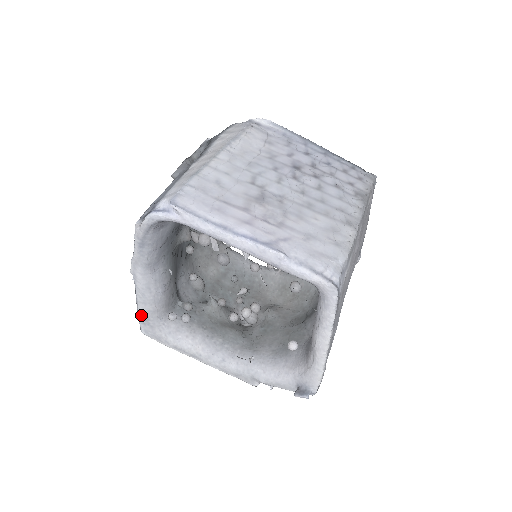
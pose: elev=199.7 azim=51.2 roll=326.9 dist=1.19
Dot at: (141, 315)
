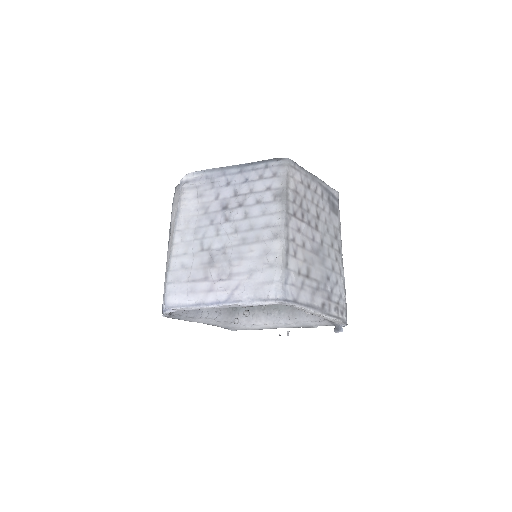
Dot at: (221, 327)
